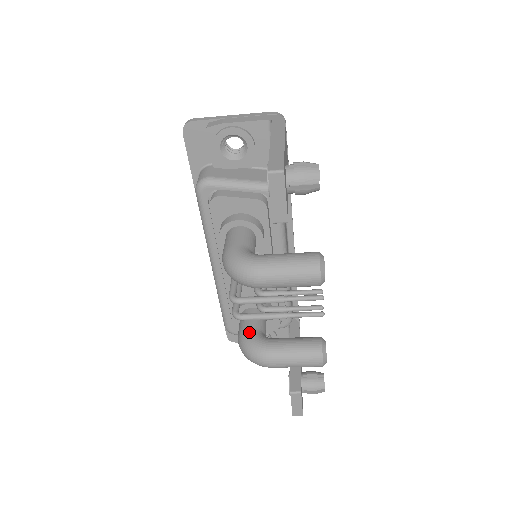
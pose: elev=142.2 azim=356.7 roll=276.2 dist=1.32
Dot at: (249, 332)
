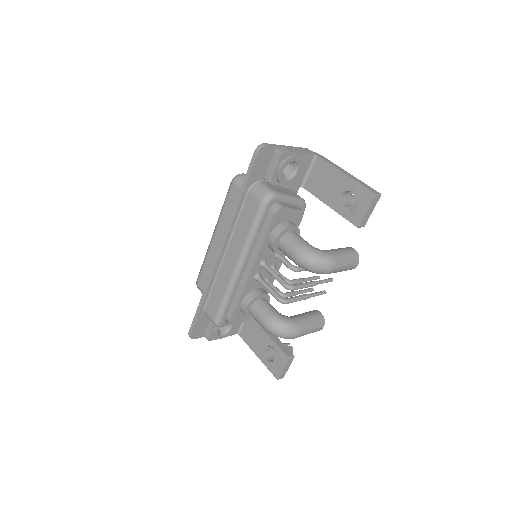
Dot at: (278, 314)
